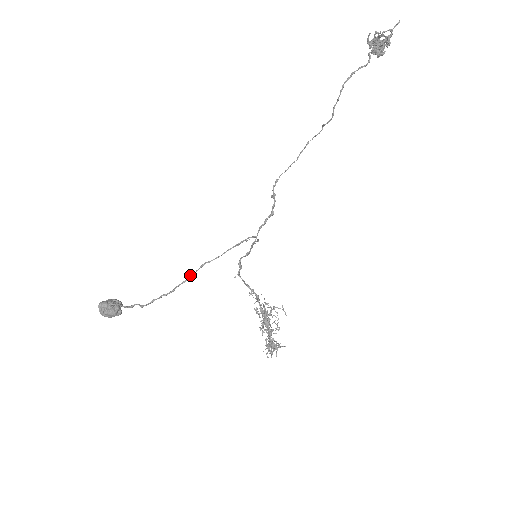
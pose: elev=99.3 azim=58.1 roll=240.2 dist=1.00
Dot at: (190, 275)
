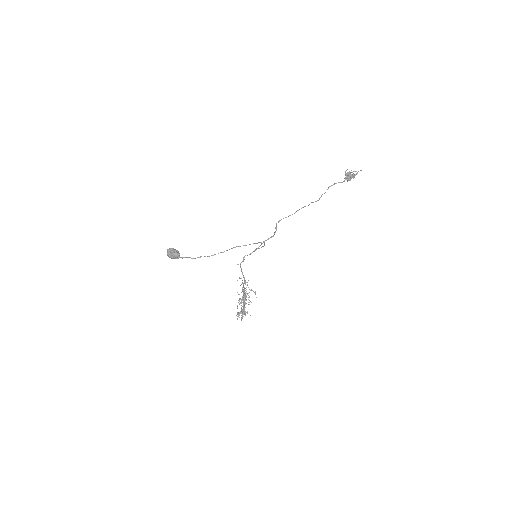
Dot at: (227, 250)
